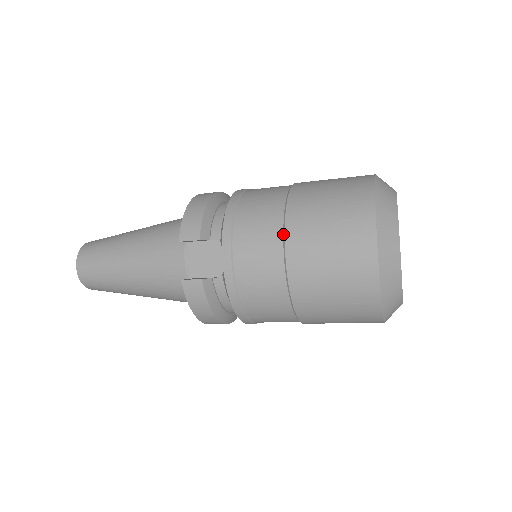
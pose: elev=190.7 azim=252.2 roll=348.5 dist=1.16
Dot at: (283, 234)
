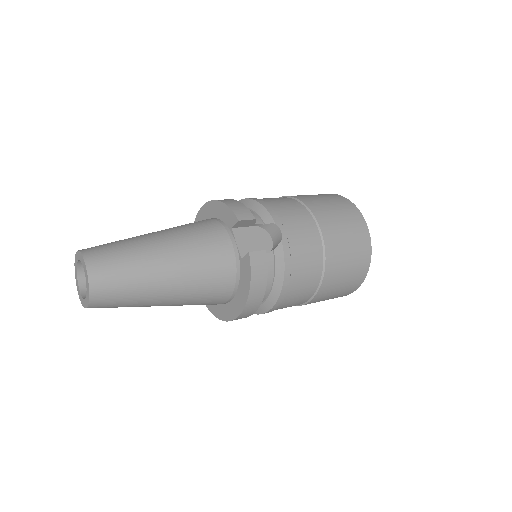
Dot at: (312, 215)
